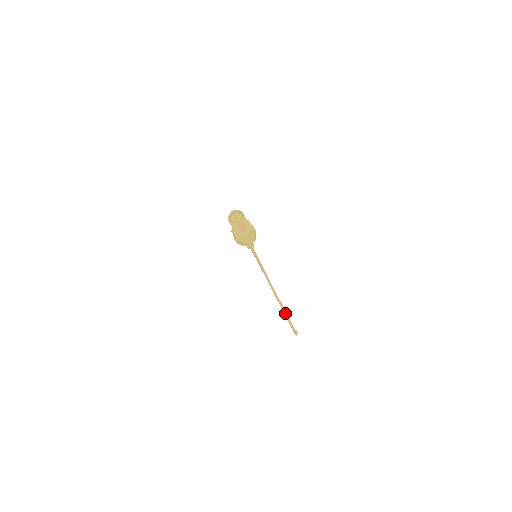
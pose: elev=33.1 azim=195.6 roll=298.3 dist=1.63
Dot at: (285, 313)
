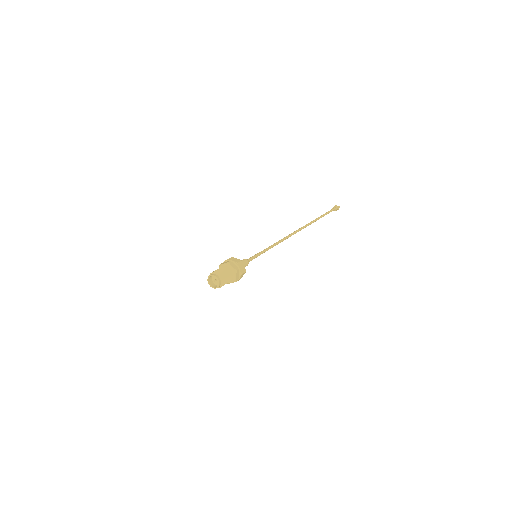
Dot at: (315, 221)
